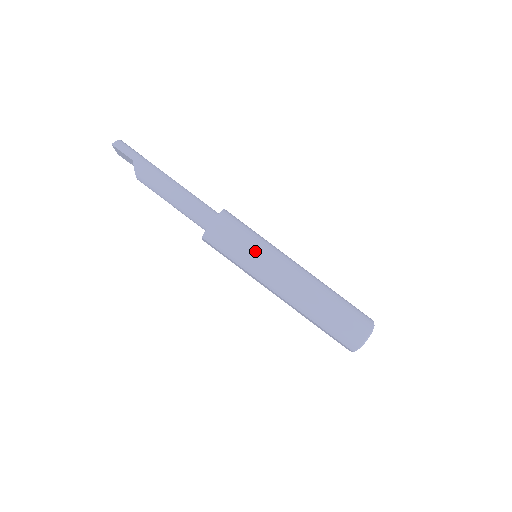
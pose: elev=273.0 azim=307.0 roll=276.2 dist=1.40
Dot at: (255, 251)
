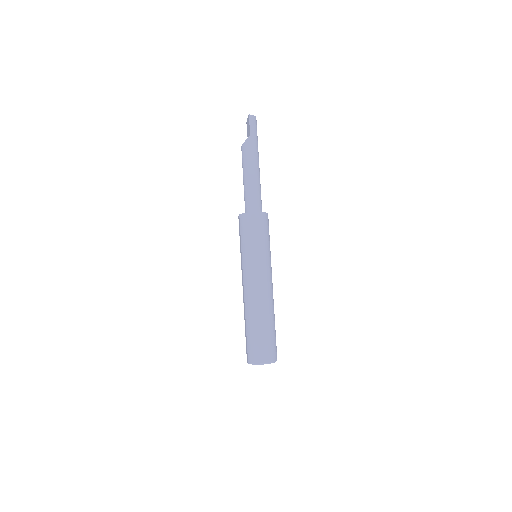
Dot at: (258, 253)
